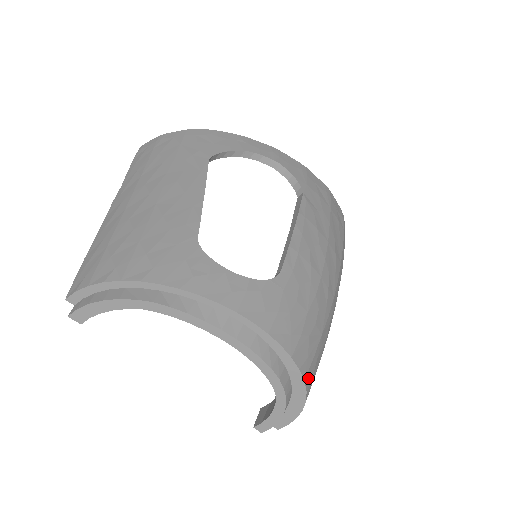
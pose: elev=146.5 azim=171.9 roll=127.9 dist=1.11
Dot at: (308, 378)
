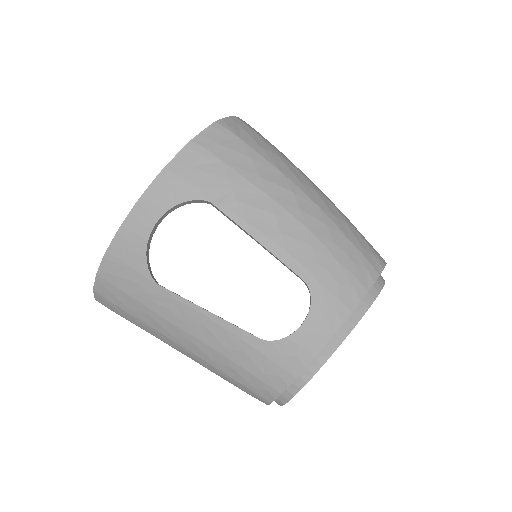
Dot at: (376, 266)
